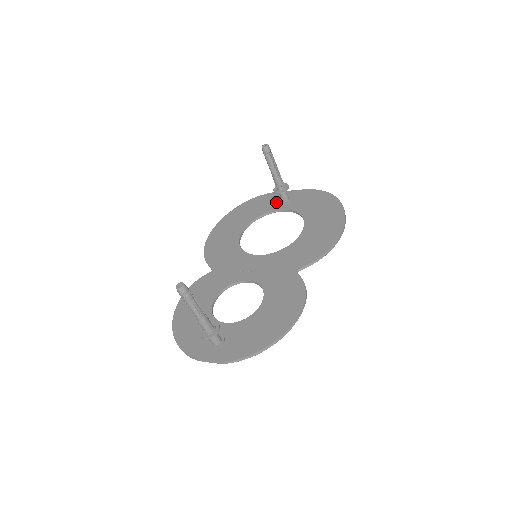
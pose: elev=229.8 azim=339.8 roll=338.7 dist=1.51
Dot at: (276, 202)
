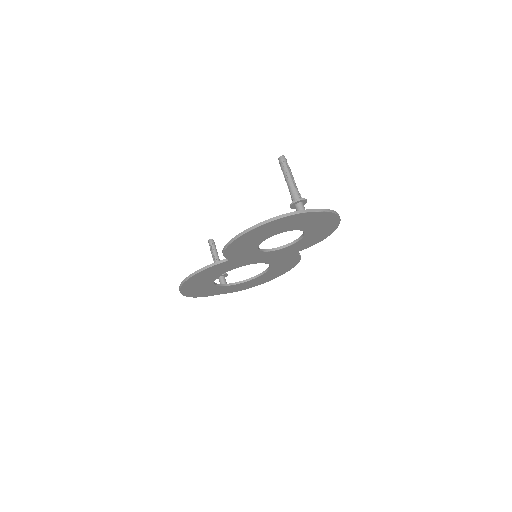
Dot at: occluded
